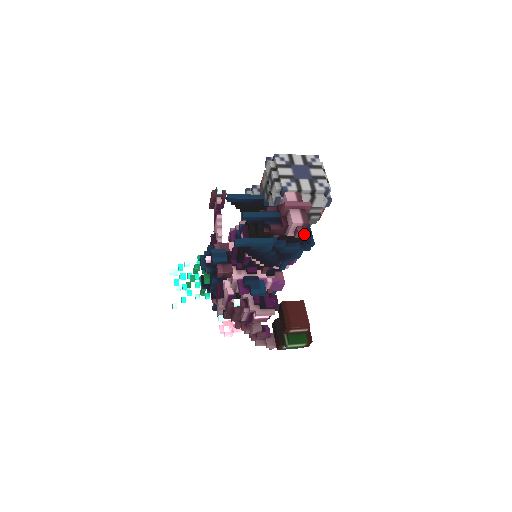
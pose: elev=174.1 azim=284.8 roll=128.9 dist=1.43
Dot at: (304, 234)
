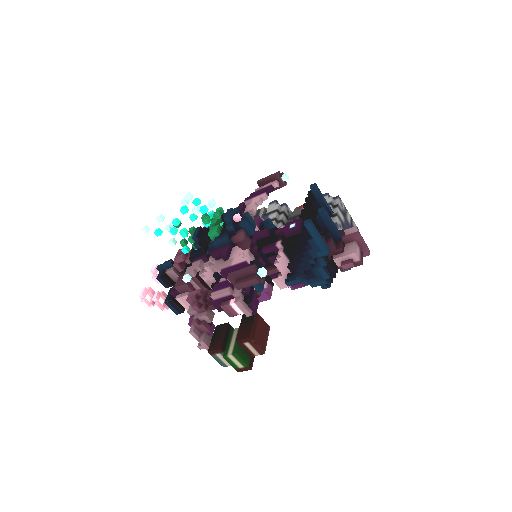
Dot at: occluded
